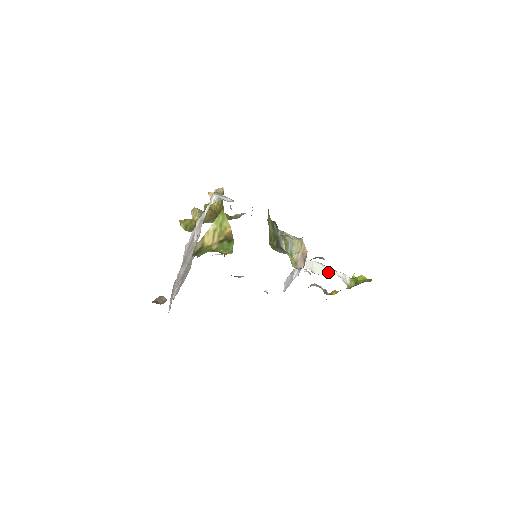
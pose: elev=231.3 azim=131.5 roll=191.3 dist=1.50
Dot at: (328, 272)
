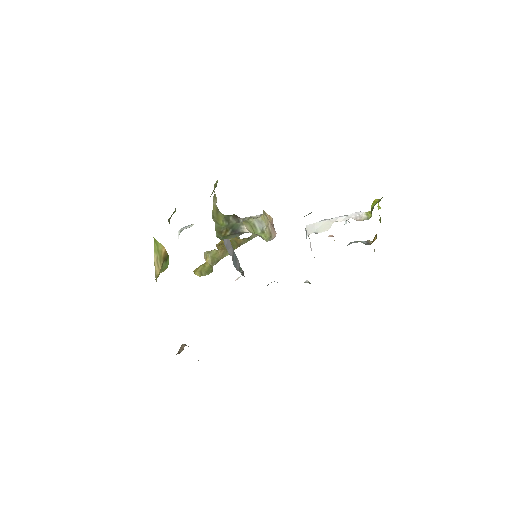
Dot at: (346, 222)
